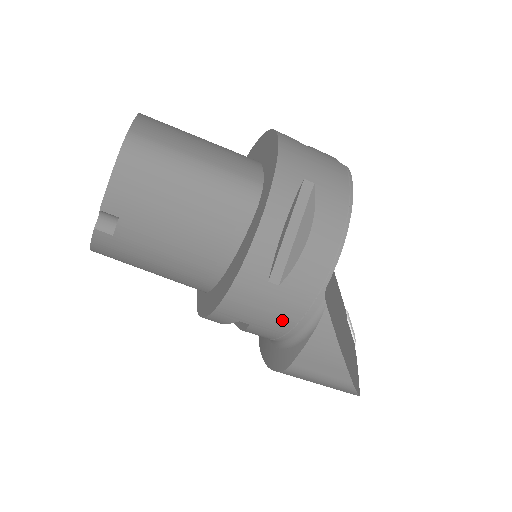
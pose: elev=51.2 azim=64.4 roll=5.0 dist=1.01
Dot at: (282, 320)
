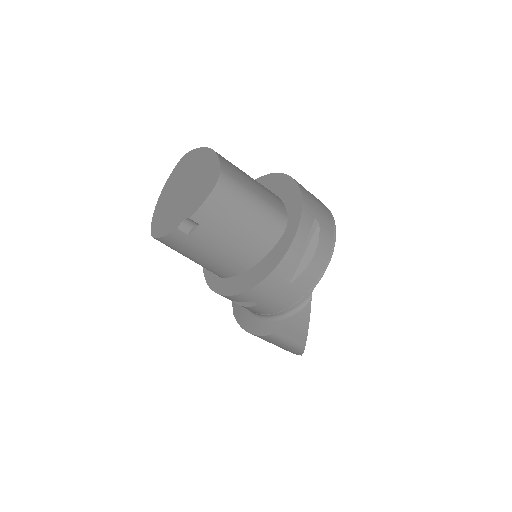
Dot at: (281, 304)
